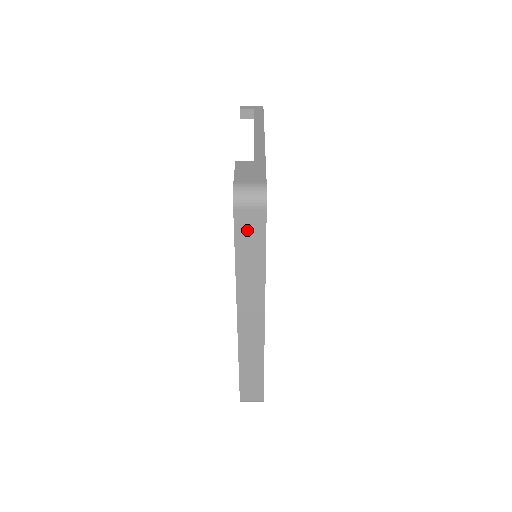
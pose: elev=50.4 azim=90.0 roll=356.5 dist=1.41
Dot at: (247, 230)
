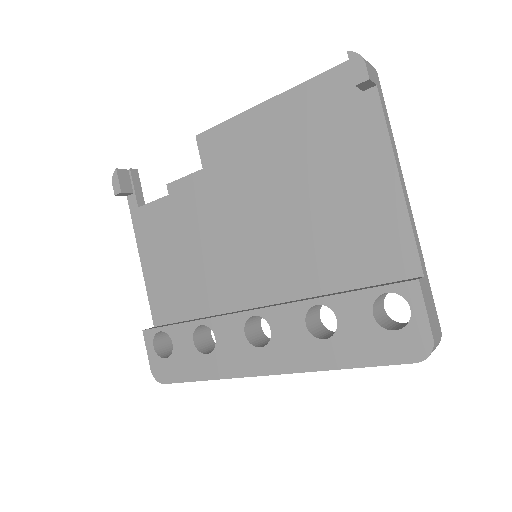
Dot at: occluded
